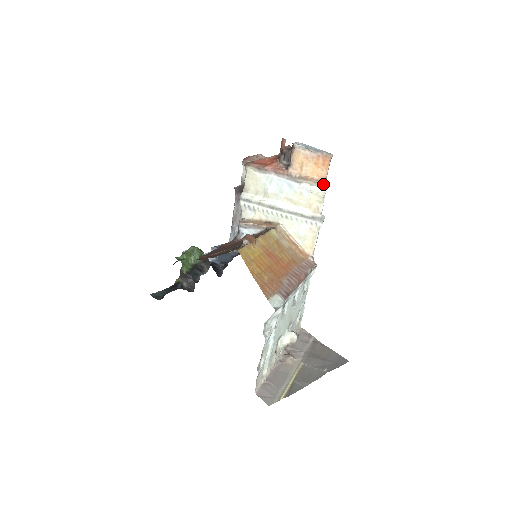
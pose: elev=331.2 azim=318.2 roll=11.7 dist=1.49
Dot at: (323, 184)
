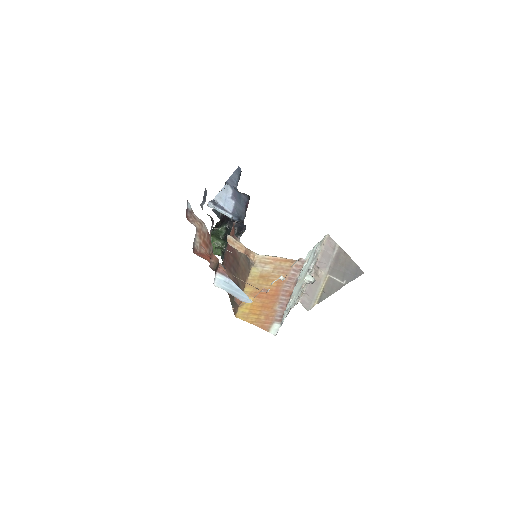
Dot at: (263, 291)
